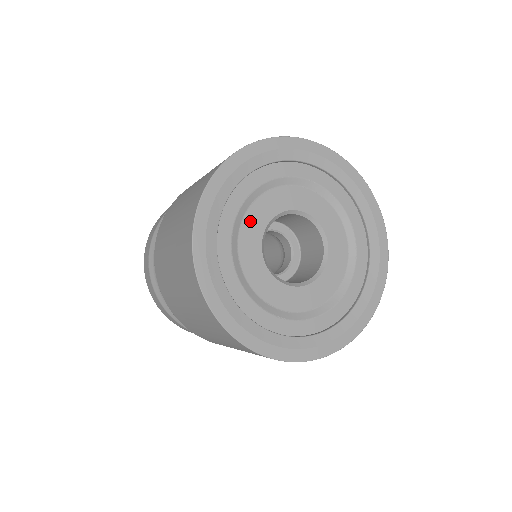
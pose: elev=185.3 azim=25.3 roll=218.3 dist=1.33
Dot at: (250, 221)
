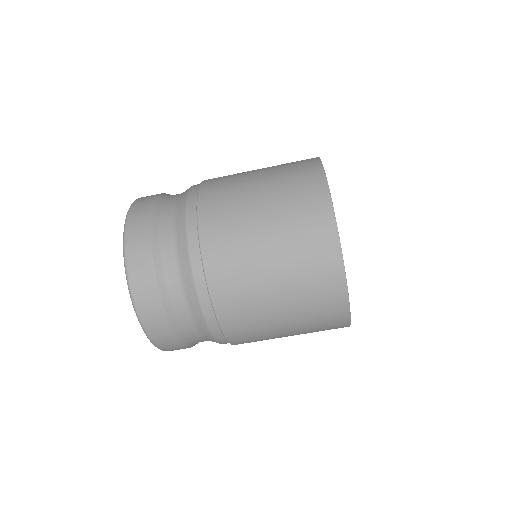
Dot at: occluded
